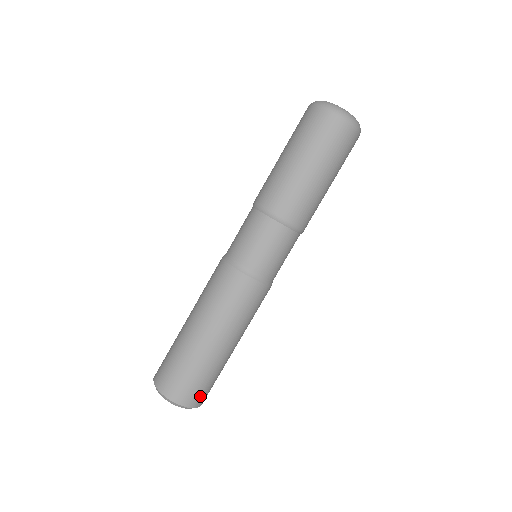
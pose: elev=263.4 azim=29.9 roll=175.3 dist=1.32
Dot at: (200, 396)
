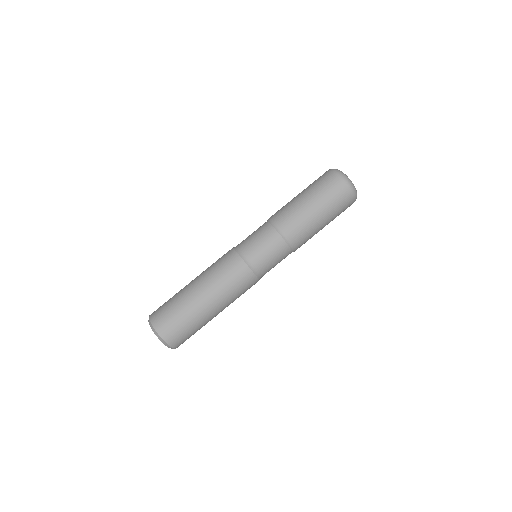
Dot at: (167, 327)
